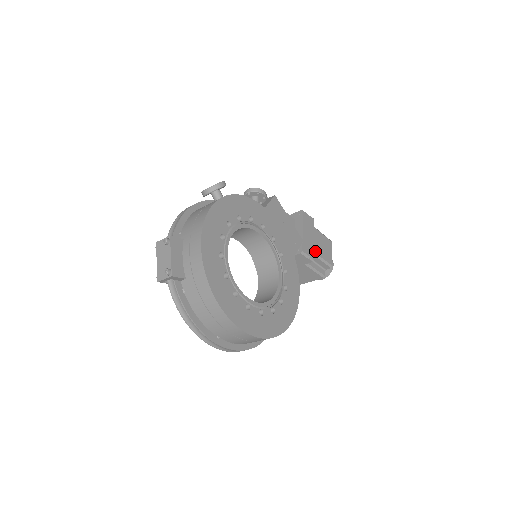
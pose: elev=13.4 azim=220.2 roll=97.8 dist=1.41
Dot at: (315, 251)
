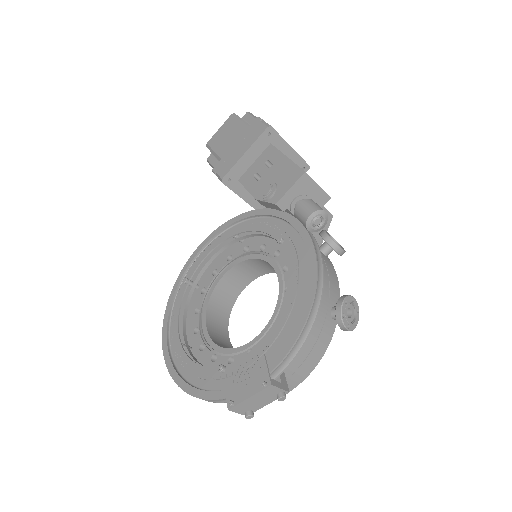
Dot at: occluded
